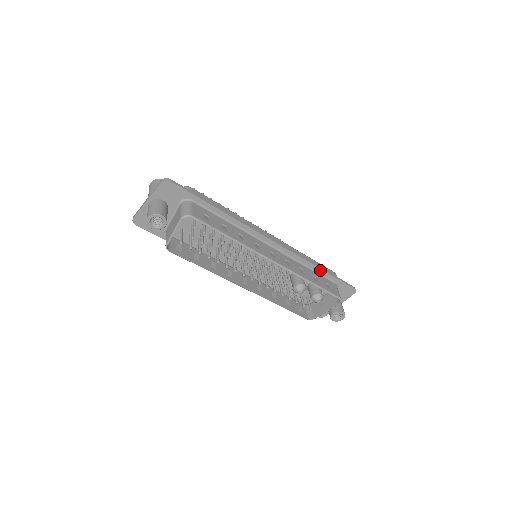
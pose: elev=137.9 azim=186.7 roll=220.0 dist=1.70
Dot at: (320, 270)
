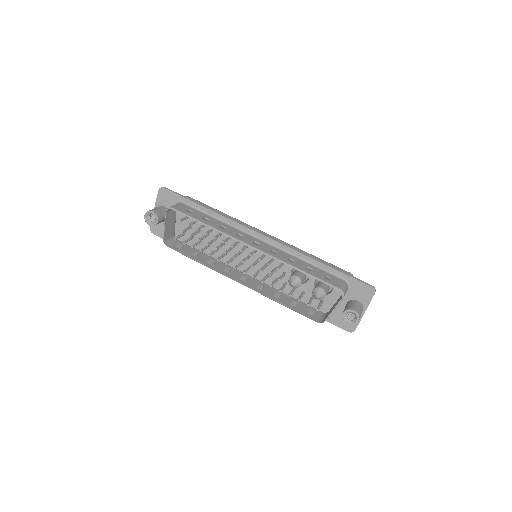
Dot at: (320, 264)
